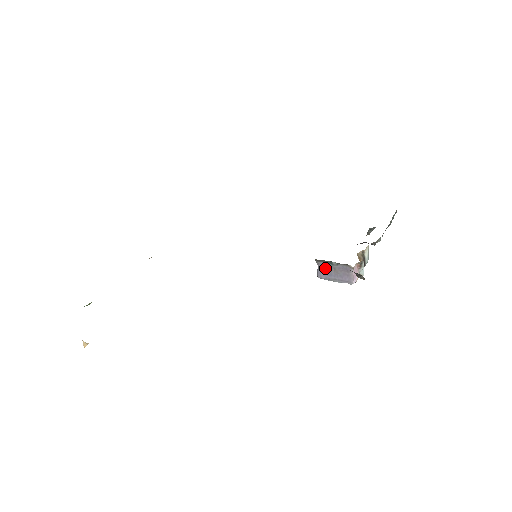
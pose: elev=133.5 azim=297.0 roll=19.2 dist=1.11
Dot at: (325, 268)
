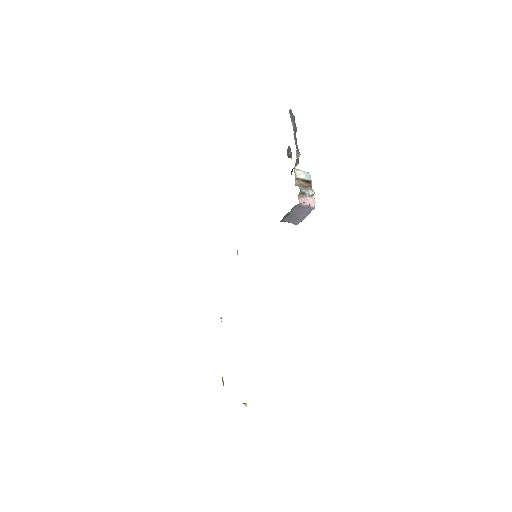
Dot at: (290, 219)
